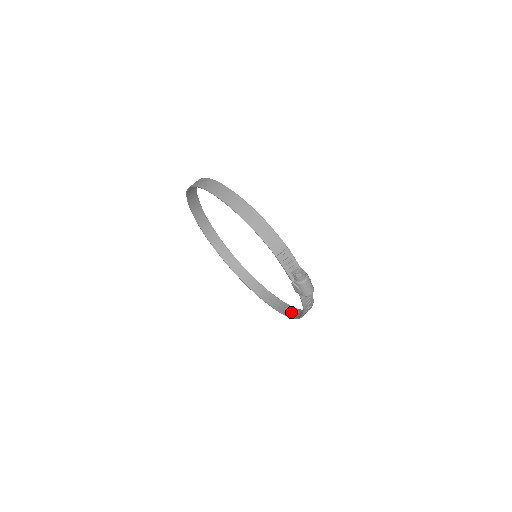
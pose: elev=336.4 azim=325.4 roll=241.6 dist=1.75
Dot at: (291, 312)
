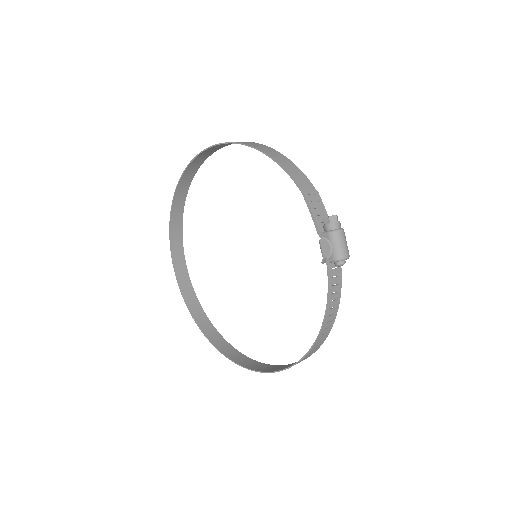
Dot at: occluded
